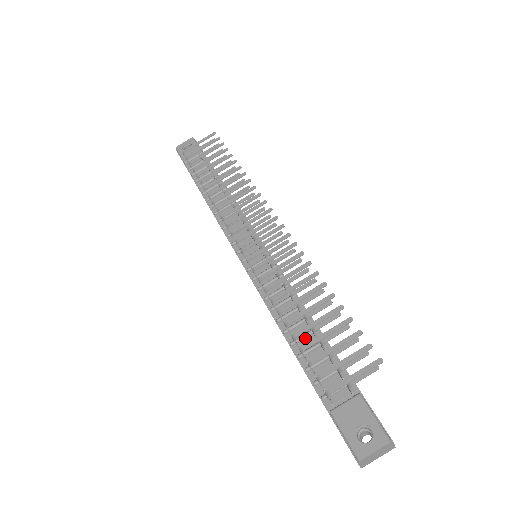
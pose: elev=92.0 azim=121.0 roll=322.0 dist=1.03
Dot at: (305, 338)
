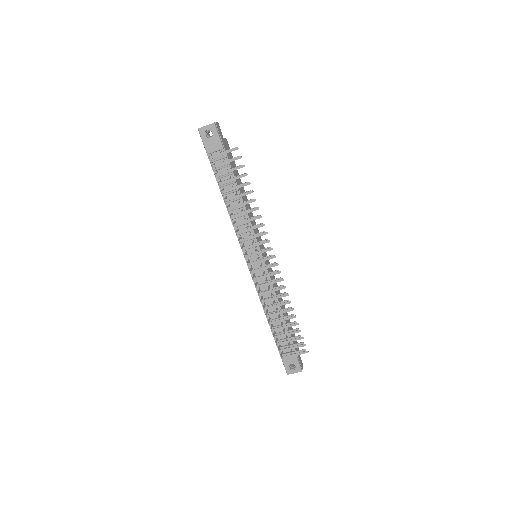
Dot at: occluded
